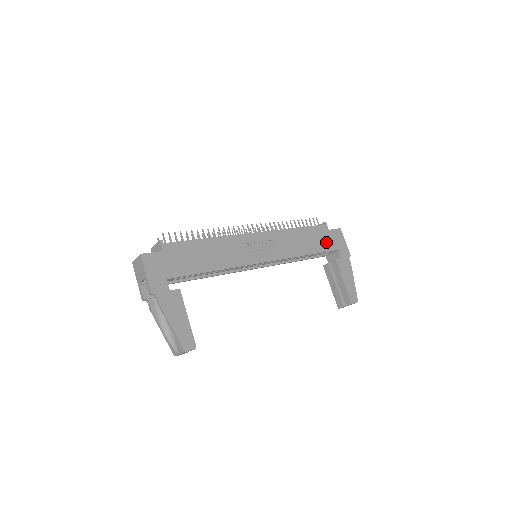
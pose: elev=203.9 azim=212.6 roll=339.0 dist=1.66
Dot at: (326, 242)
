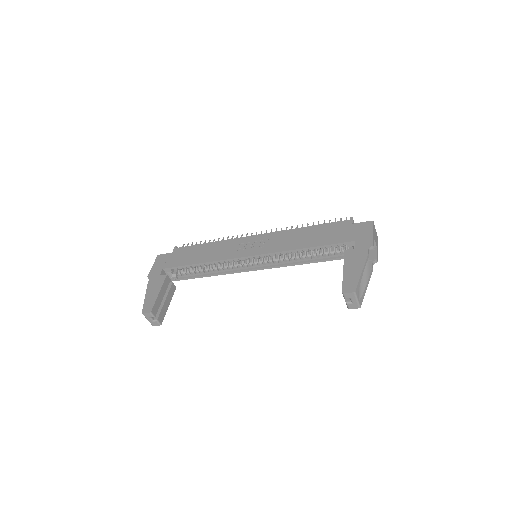
Dot at: (340, 235)
